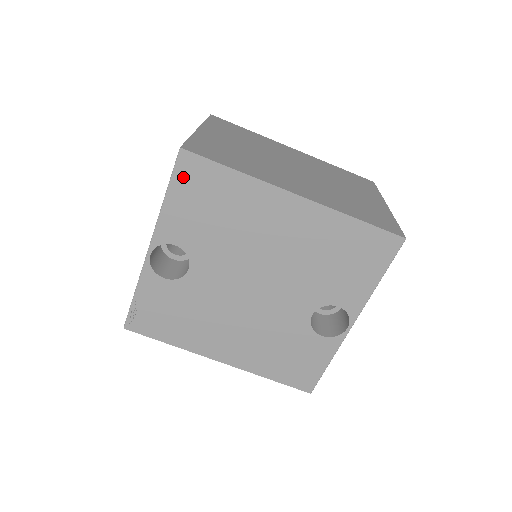
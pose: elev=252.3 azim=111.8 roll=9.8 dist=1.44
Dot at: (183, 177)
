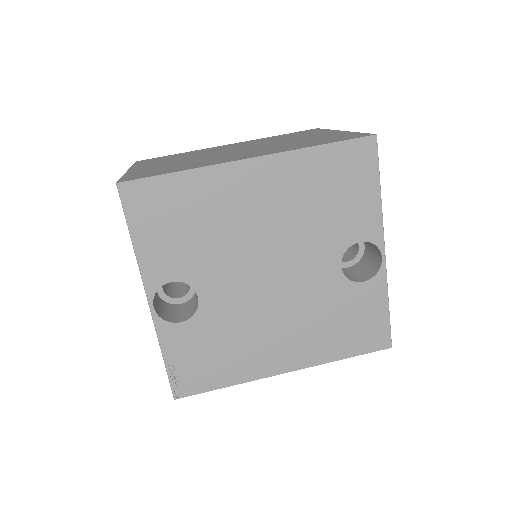
Dot at: (136, 210)
